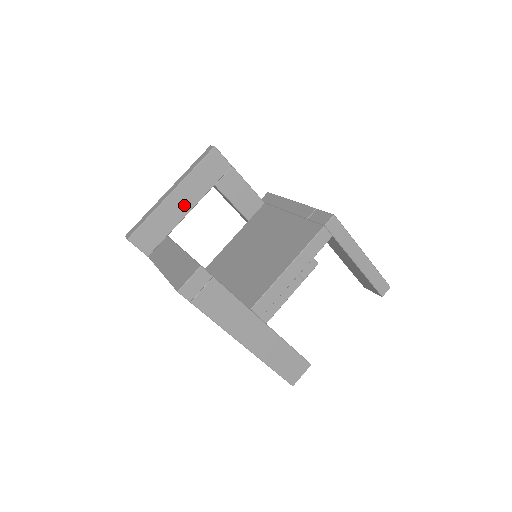
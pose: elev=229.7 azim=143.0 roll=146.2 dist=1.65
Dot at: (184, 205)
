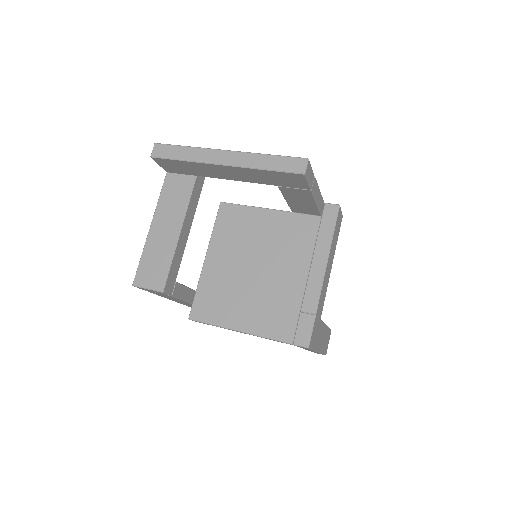
Dot at: (230, 175)
